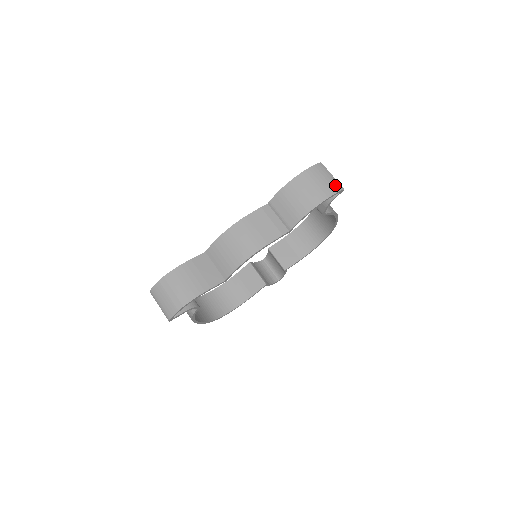
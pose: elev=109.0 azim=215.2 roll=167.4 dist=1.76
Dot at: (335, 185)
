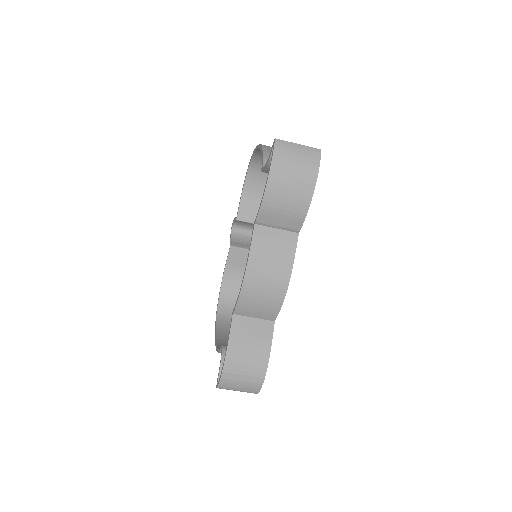
Dot at: (311, 154)
